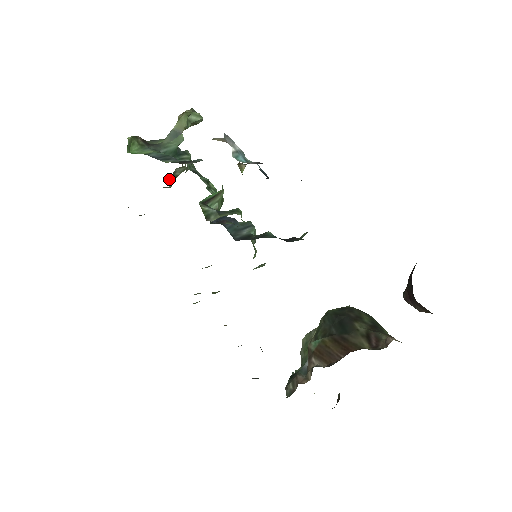
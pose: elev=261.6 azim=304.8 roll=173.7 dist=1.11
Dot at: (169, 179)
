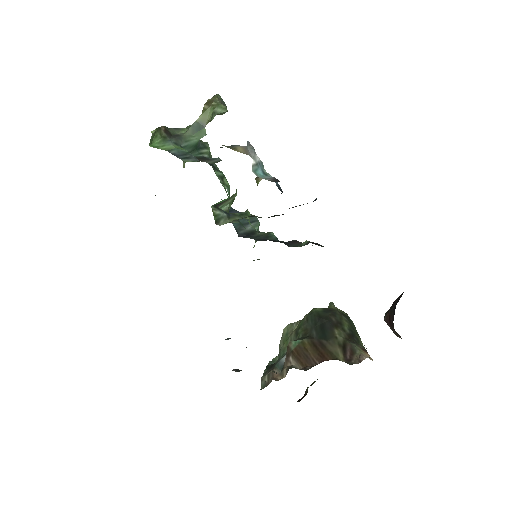
Dot at: occluded
